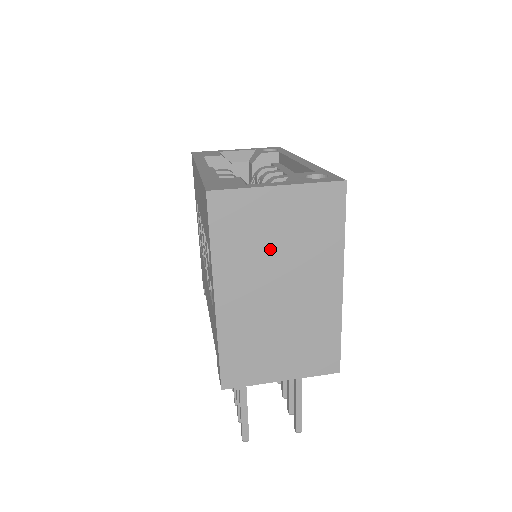
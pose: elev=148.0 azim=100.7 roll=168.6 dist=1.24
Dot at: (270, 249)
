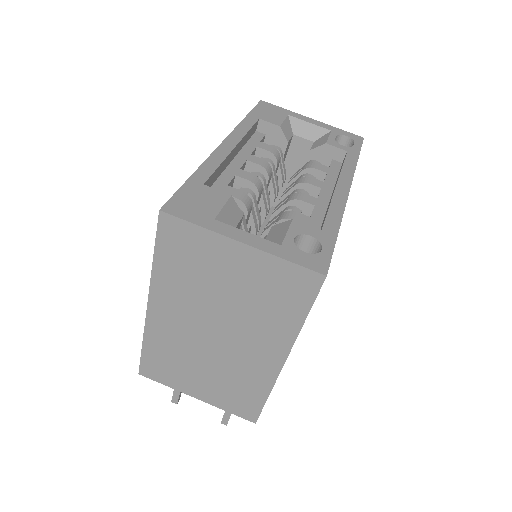
Dot at: (215, 294)
